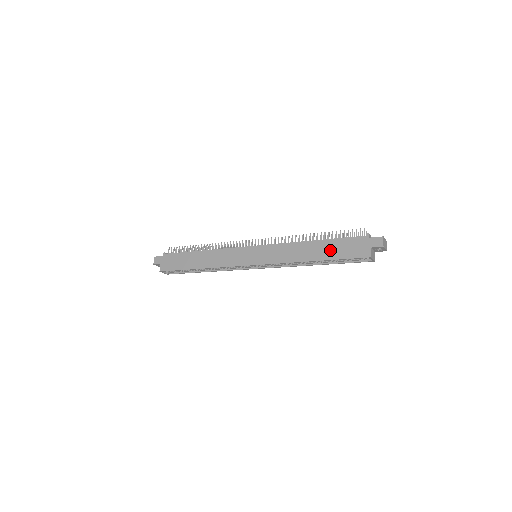
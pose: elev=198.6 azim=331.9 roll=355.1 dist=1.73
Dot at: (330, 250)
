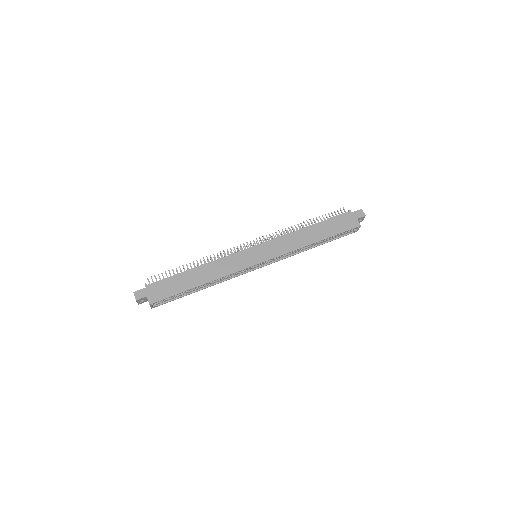
Dot at: (327, 229)
